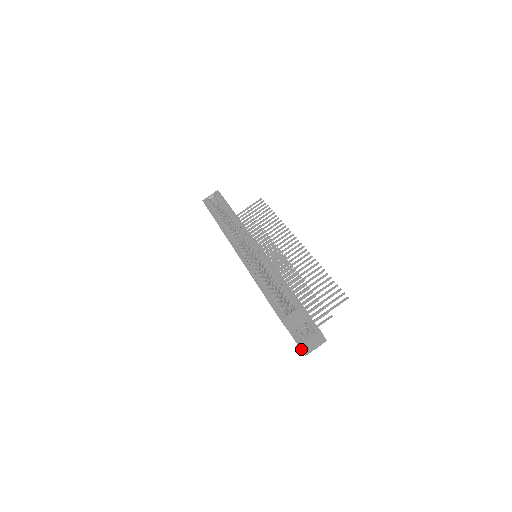
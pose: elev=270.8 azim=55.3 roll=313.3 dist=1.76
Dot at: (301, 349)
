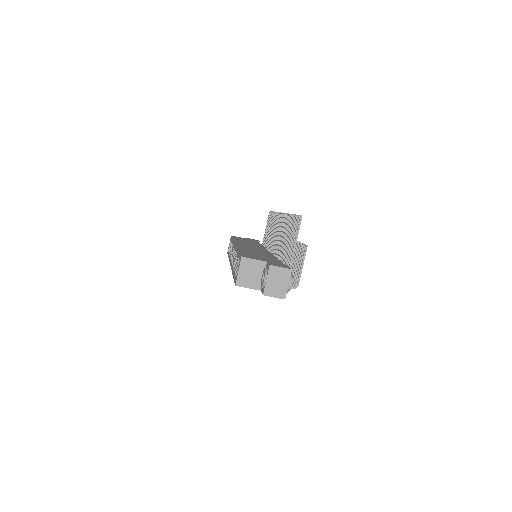
Dot at: (270, 296)
